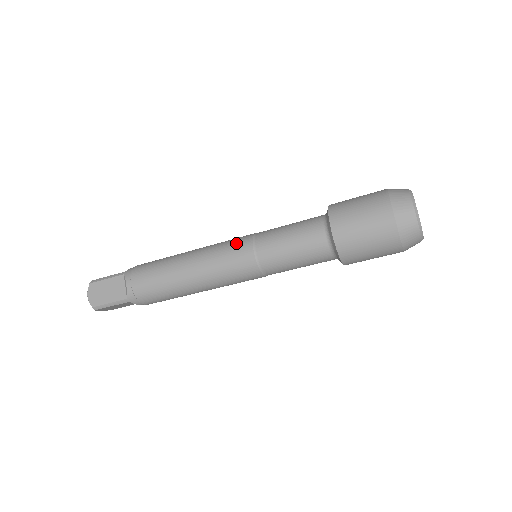
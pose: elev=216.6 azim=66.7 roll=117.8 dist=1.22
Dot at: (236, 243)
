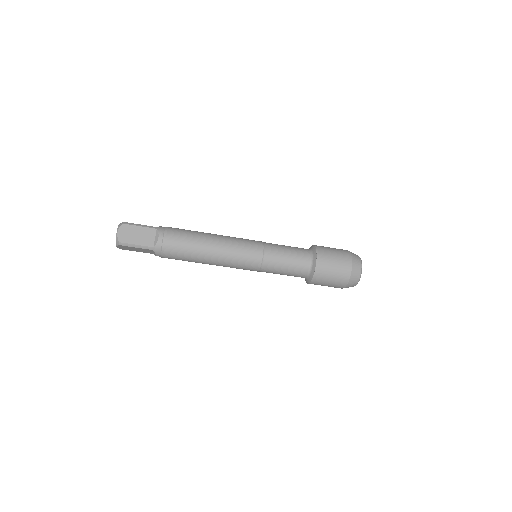
Dot at: (251, 243)
